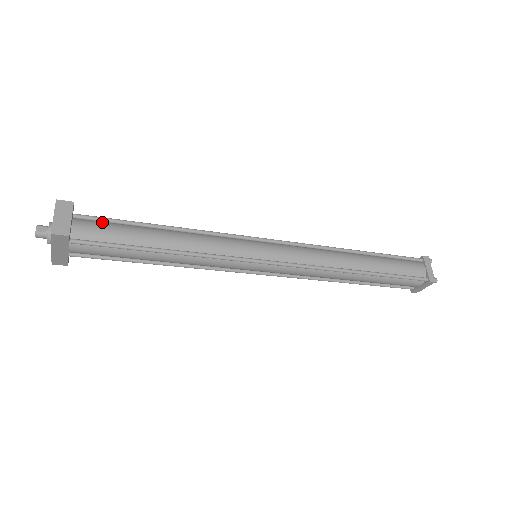
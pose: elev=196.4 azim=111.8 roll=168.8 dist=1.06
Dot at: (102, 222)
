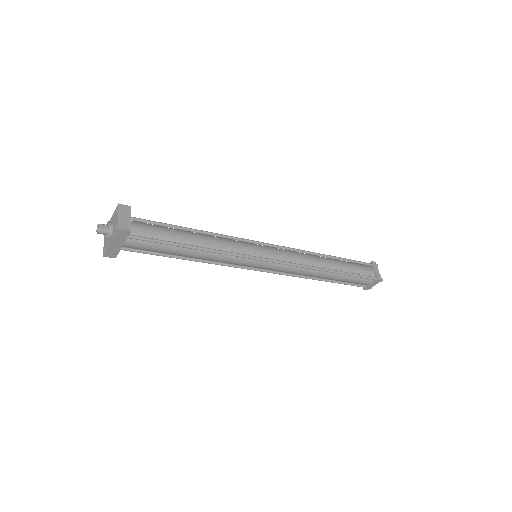
Dot at: occluded
